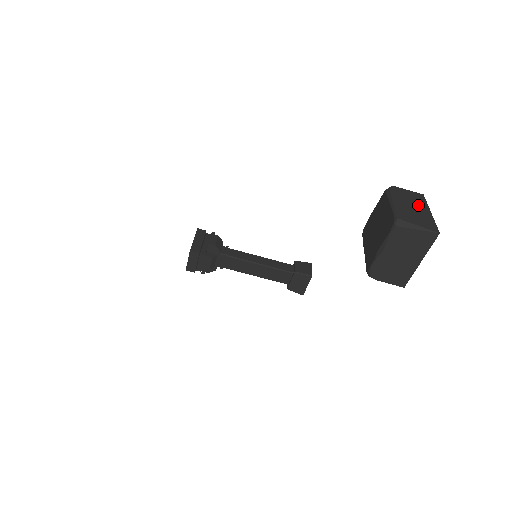
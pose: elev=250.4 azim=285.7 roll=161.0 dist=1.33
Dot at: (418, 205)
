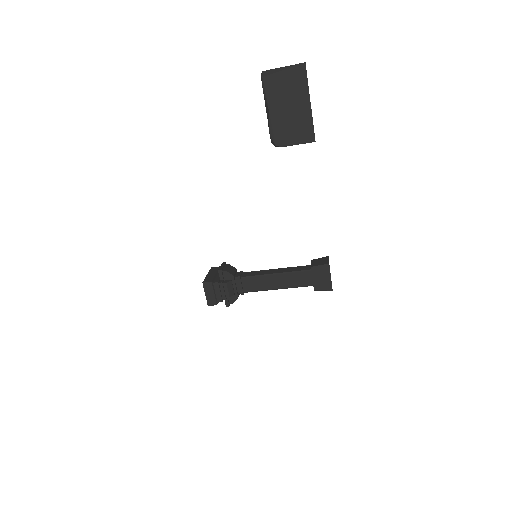
Dot at: occluded
